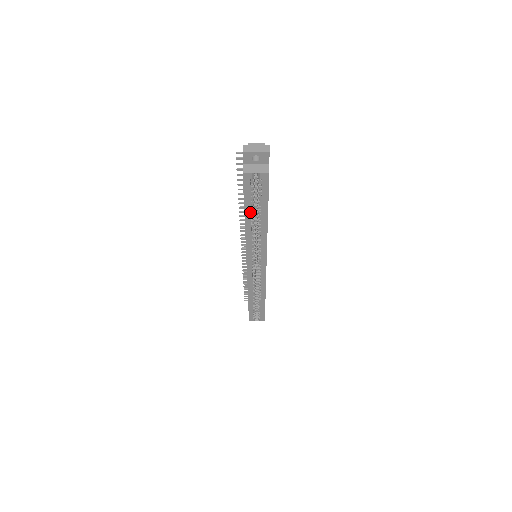
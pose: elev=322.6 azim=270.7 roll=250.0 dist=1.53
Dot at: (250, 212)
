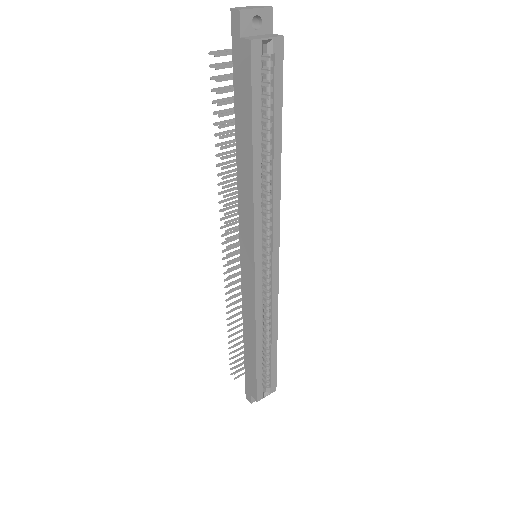
Dot at: (259, 137)
